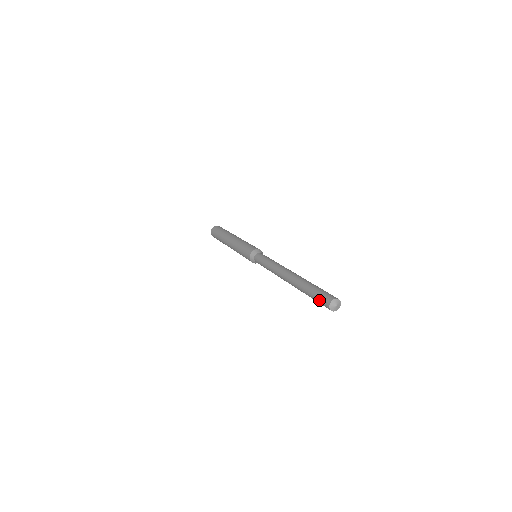
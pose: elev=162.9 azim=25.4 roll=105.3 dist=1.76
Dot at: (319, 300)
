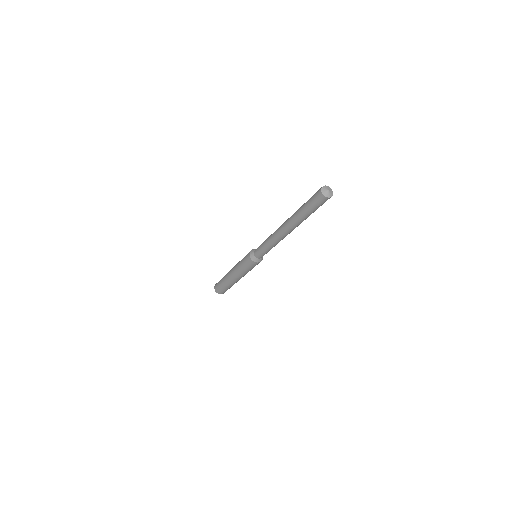
Dot at: (312, 196)
